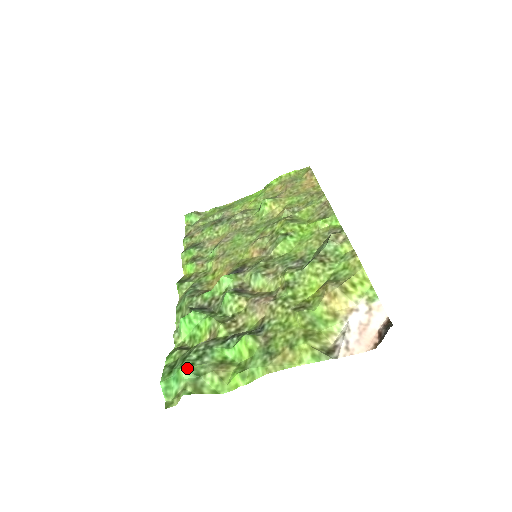
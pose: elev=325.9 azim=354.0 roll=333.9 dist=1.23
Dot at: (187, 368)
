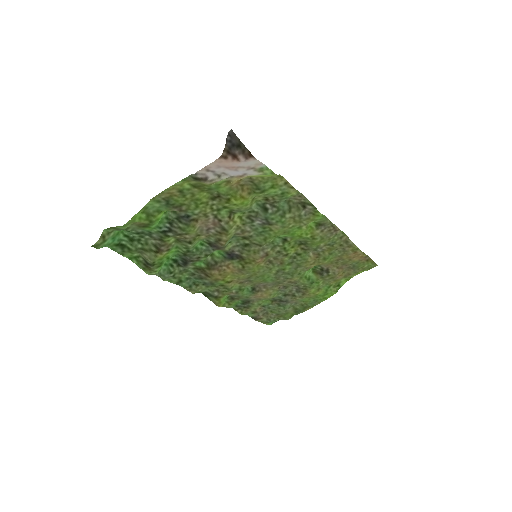
Dot at: (123, 230)
